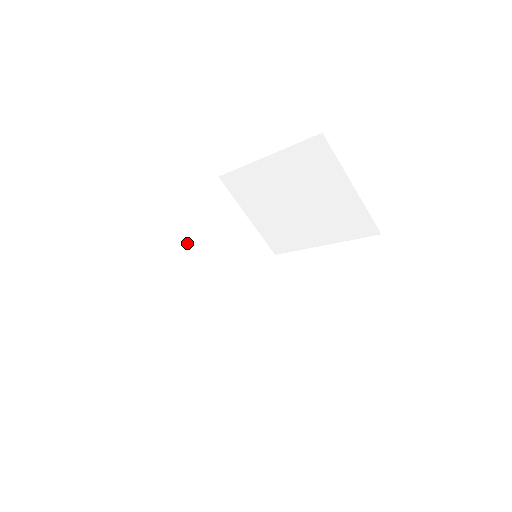
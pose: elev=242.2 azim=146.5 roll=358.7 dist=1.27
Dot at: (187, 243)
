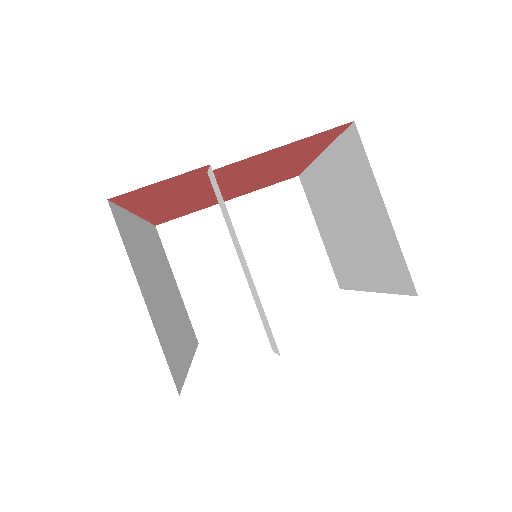
Dot at: (148, 247)
